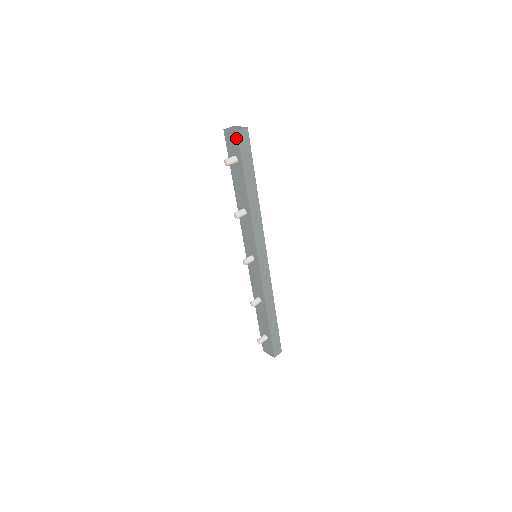
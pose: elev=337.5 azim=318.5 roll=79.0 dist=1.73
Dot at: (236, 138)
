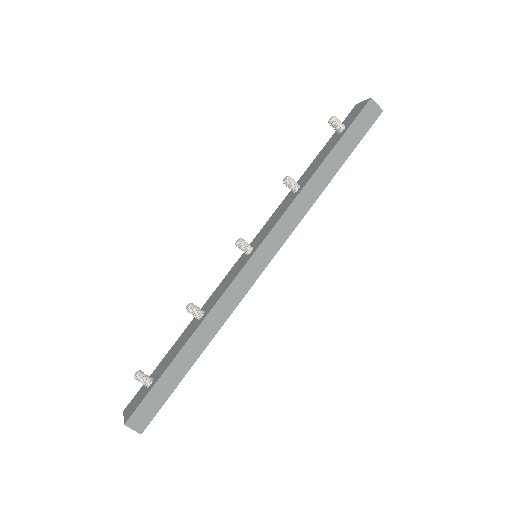
Dot at: (364, 105)
